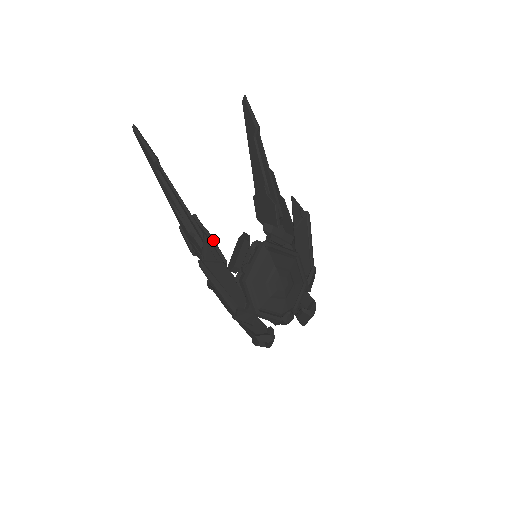
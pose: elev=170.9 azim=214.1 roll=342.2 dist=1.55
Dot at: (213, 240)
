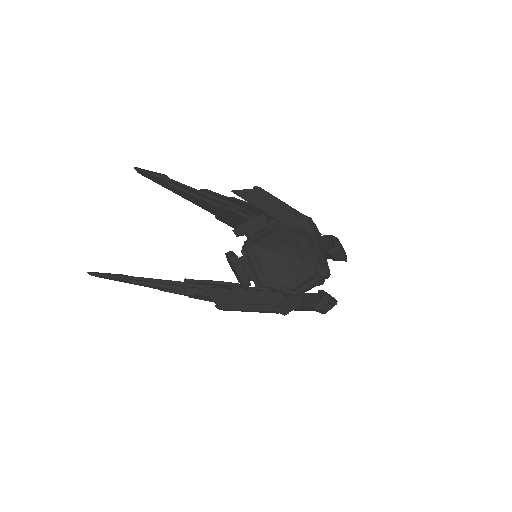
Dot at: (213, 282)
